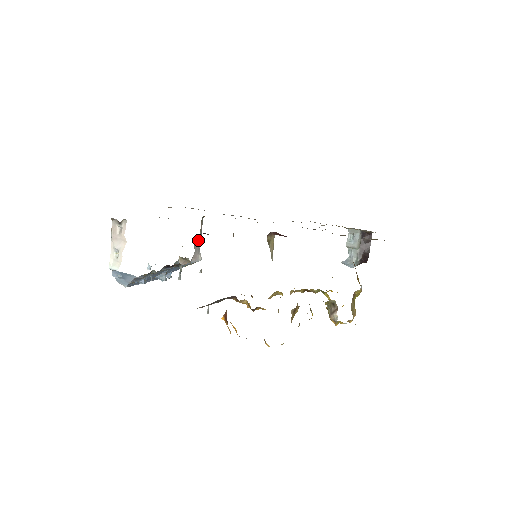
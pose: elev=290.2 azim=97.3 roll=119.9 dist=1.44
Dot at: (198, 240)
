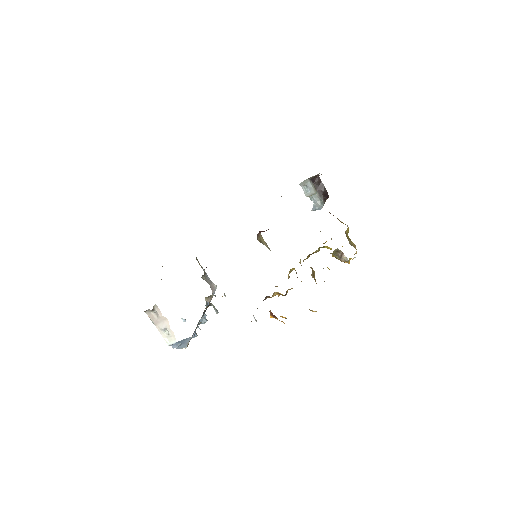
Dot at: (205, 275)
